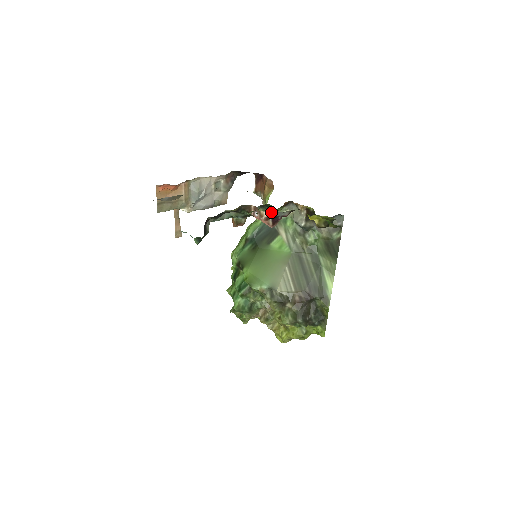
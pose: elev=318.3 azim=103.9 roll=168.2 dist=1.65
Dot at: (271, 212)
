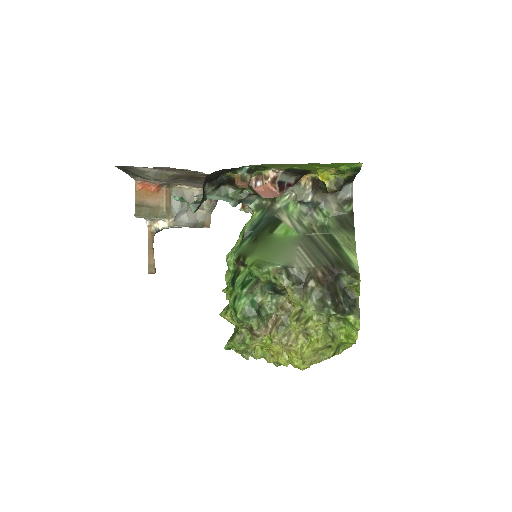
Dot at: (277, 172)
